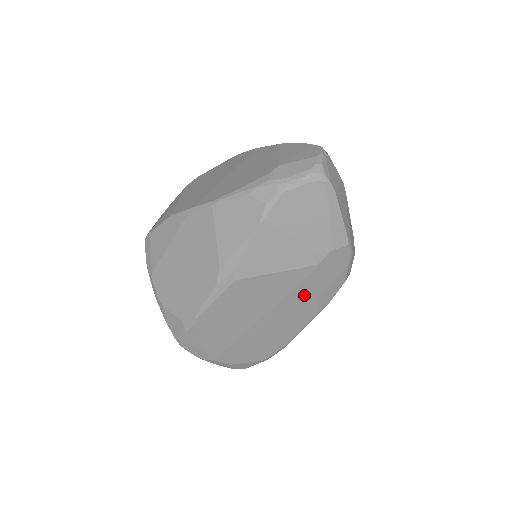
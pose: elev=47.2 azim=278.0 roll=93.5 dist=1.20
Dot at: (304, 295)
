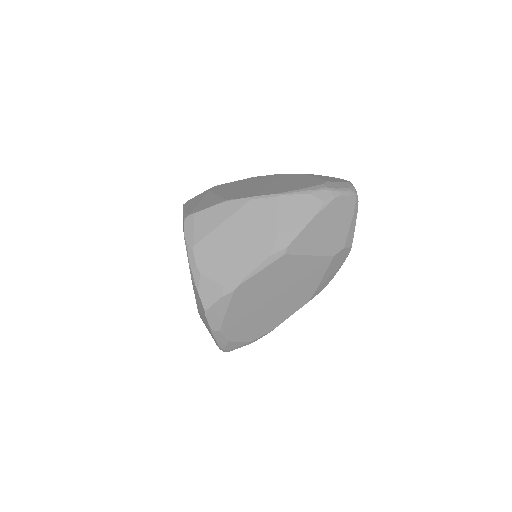
Dot at: (312, 281)
